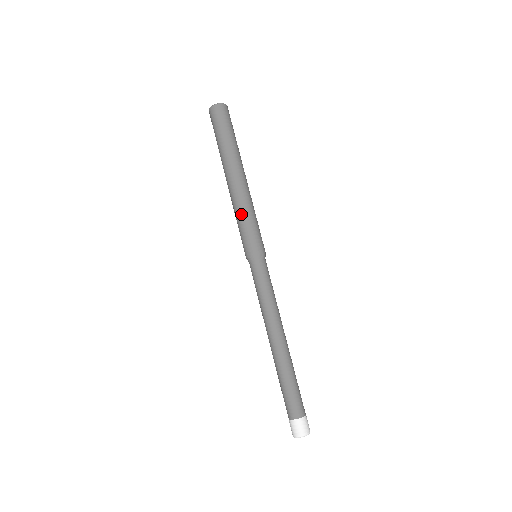
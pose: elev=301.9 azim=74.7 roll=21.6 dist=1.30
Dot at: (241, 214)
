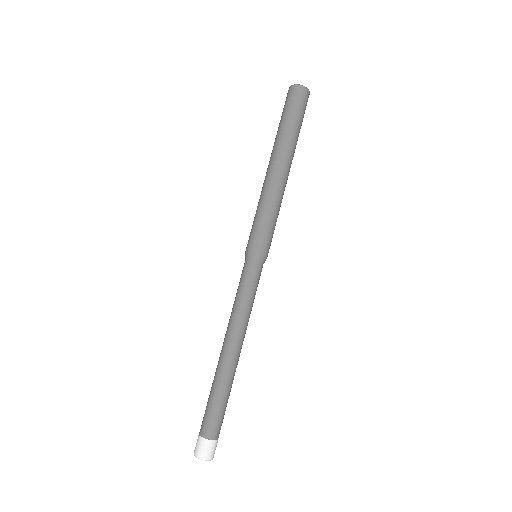
Dot at: (263, 206)
